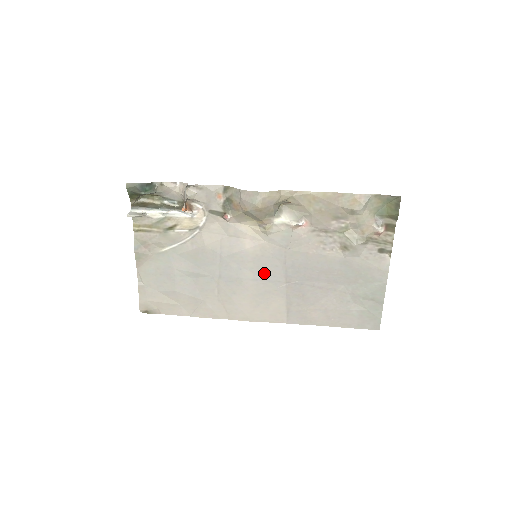
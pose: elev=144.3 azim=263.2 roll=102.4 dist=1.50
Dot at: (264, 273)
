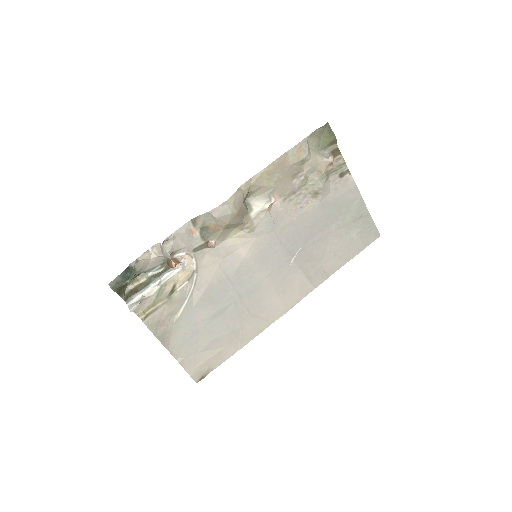
Dot at: (271, 264)
